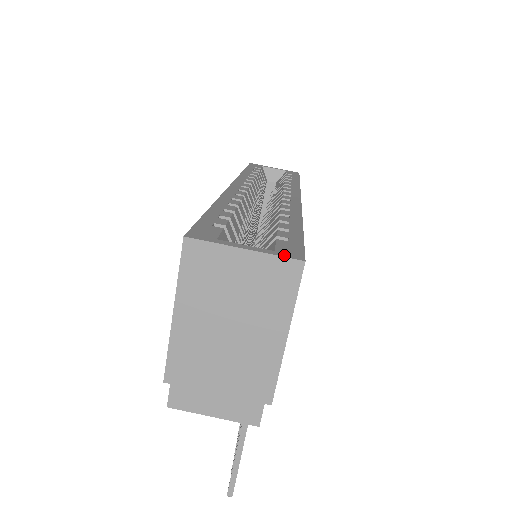
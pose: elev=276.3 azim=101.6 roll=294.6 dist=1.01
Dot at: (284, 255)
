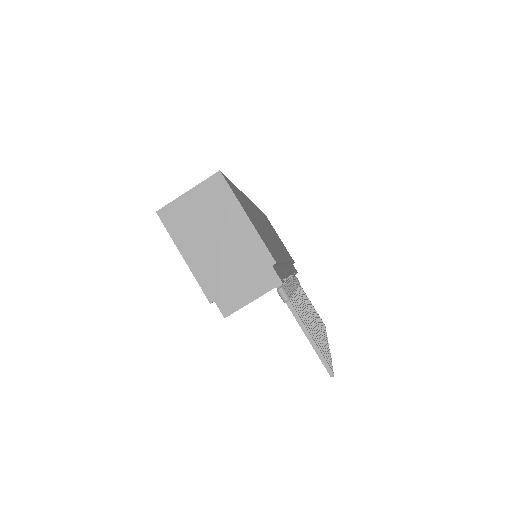
Dot at: (209, 178)
